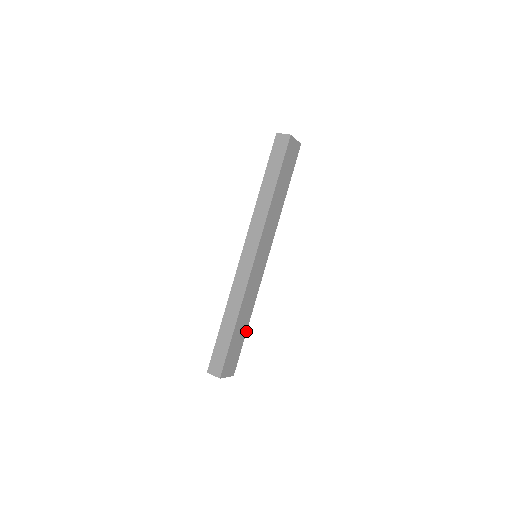
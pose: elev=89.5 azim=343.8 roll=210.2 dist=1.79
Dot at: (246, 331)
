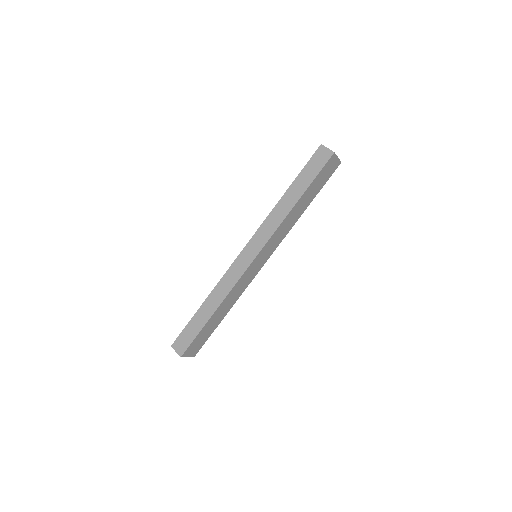
Dot at: occluded
